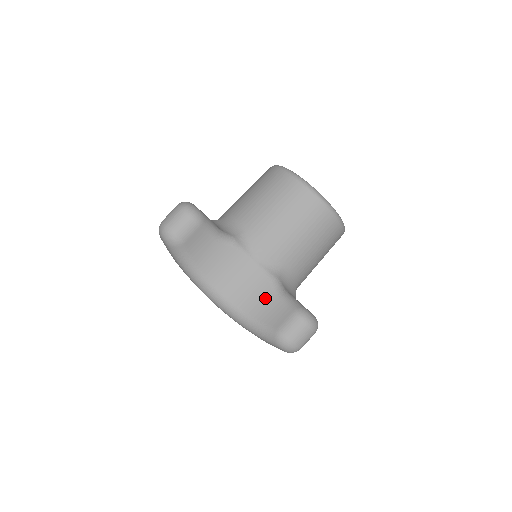
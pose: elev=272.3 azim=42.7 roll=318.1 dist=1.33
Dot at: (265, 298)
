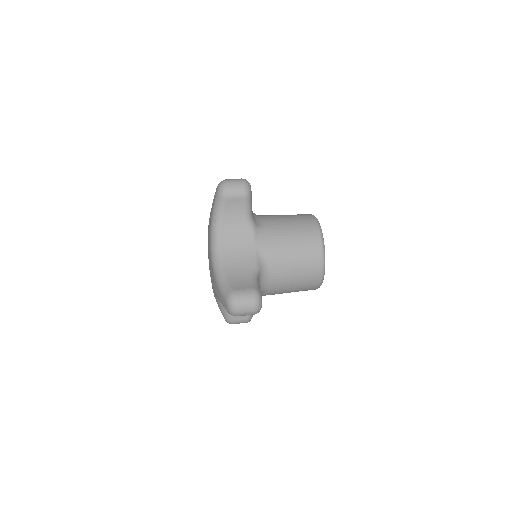
Dot at: (243, 271)
